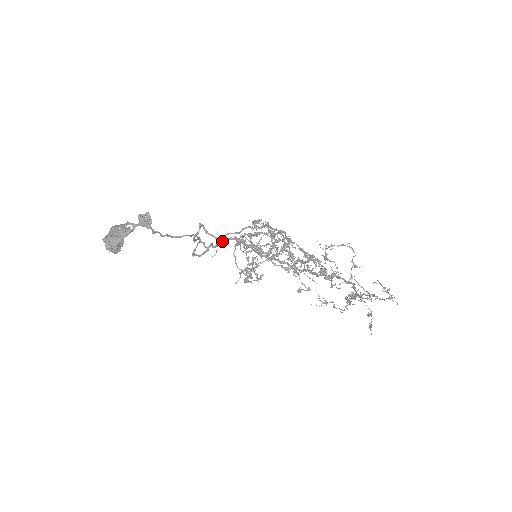
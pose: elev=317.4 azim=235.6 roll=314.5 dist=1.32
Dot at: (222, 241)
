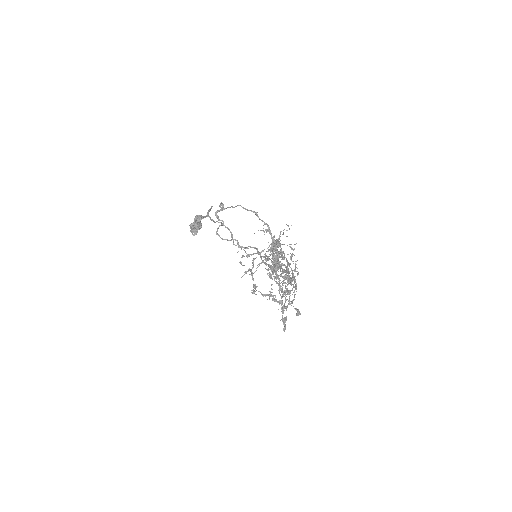
Dot at: (247, 247)
